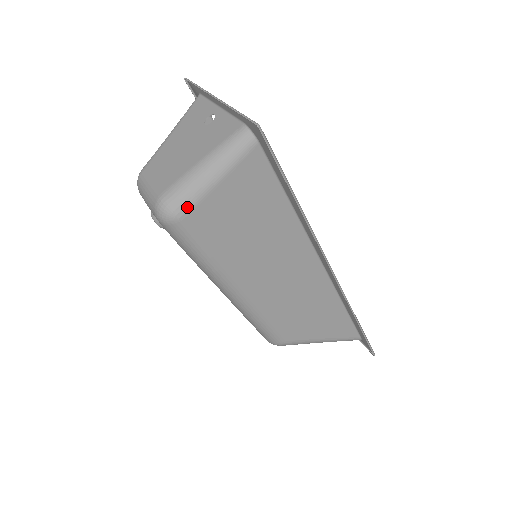
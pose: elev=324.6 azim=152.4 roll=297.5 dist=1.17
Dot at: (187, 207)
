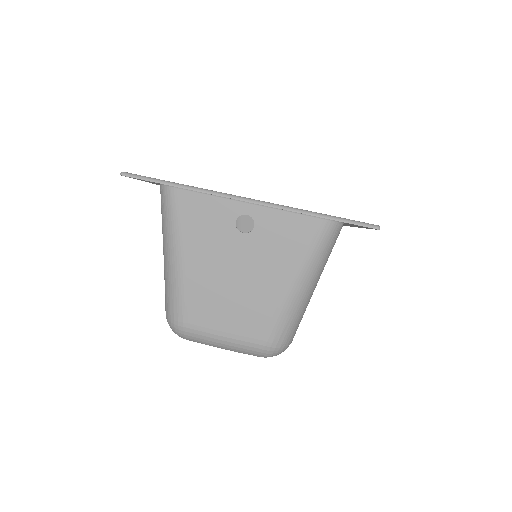
Dot at: (297, 328)
